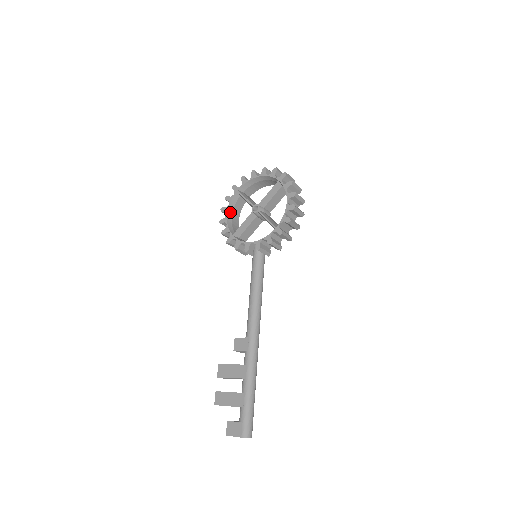
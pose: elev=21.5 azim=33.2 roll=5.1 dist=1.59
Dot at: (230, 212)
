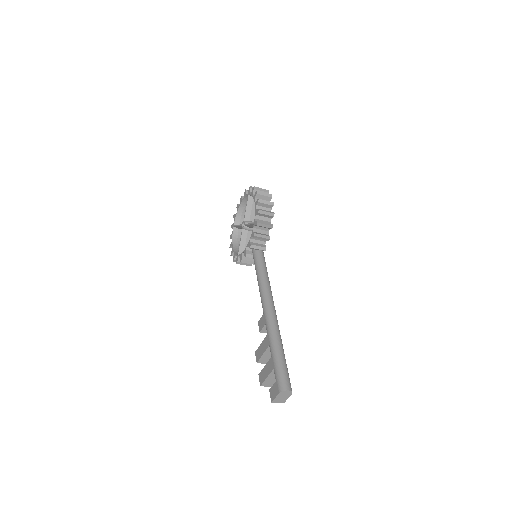
Dot at: (235, 244)
